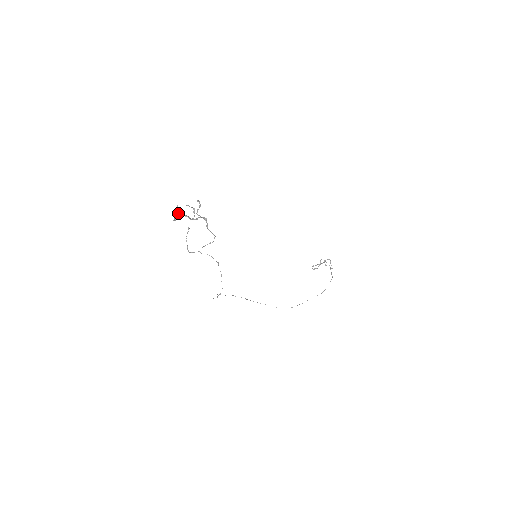
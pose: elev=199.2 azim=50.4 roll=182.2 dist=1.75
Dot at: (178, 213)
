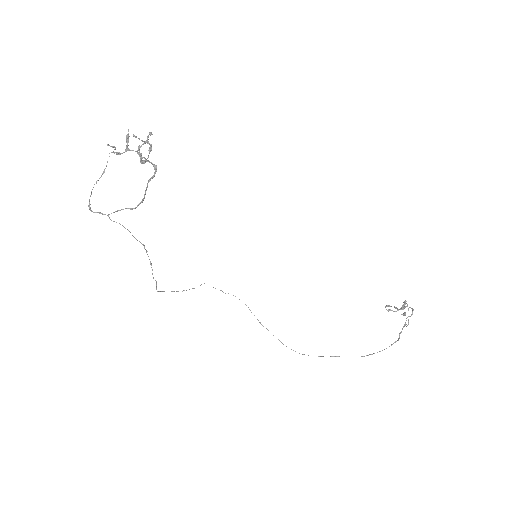
Dot at: (127, 144)
